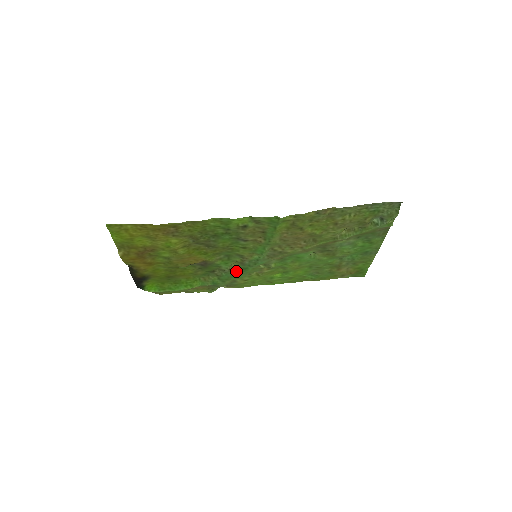
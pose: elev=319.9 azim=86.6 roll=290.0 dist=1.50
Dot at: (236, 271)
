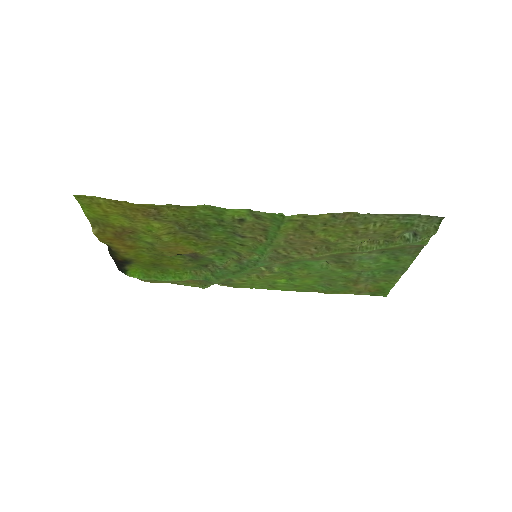
Dot at: (232, 269)
